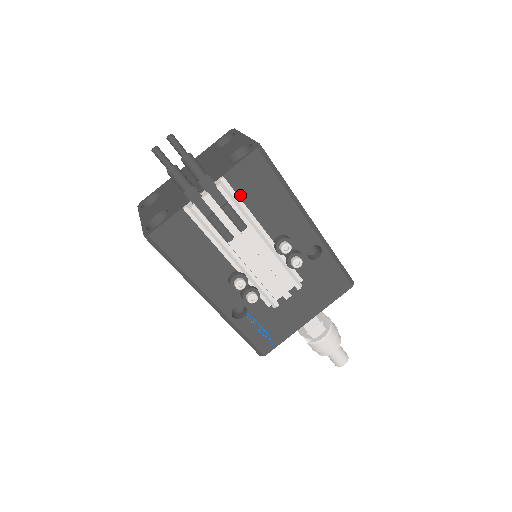
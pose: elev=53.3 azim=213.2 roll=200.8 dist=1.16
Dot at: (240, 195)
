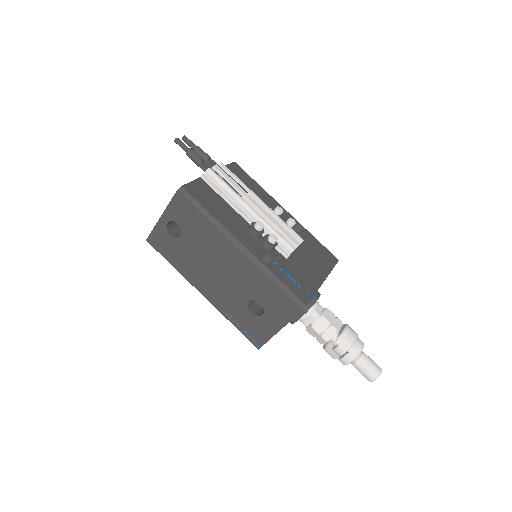
Dot at: occluded
